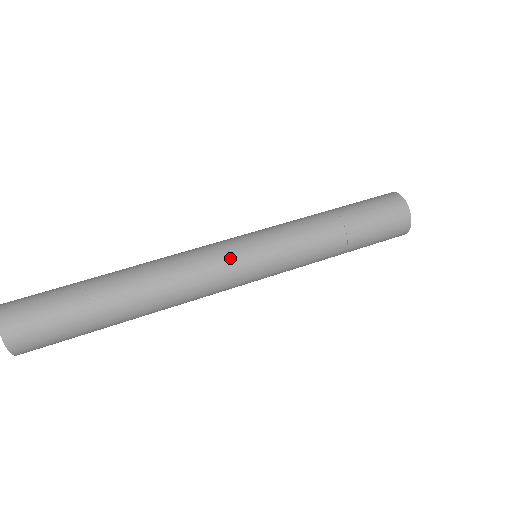
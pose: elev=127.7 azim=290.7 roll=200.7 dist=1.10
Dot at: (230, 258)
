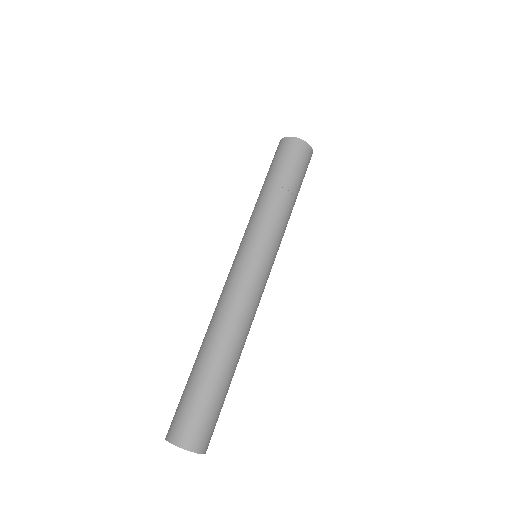
Dot at: (243, 271)
